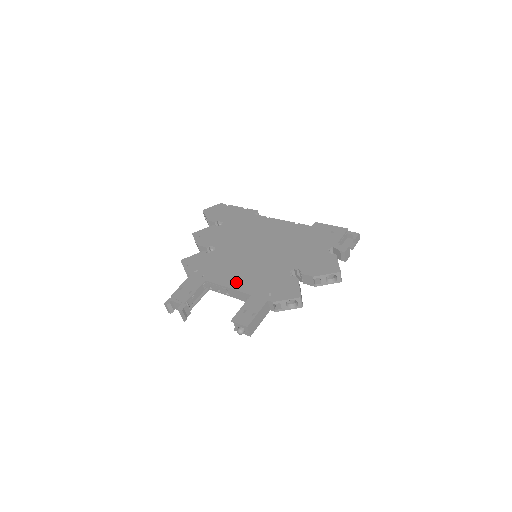
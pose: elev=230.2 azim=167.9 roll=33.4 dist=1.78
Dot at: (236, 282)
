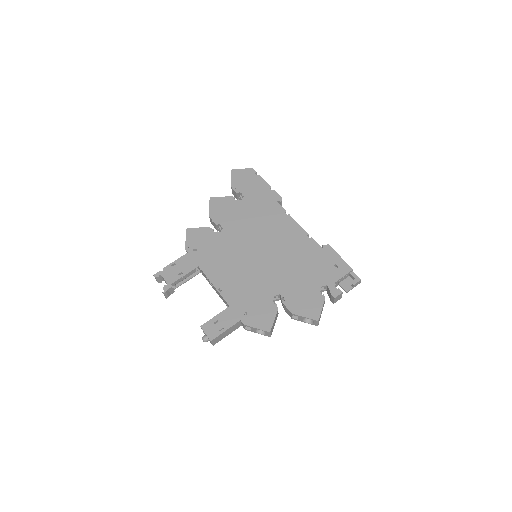
Dot at: (223, 283)
